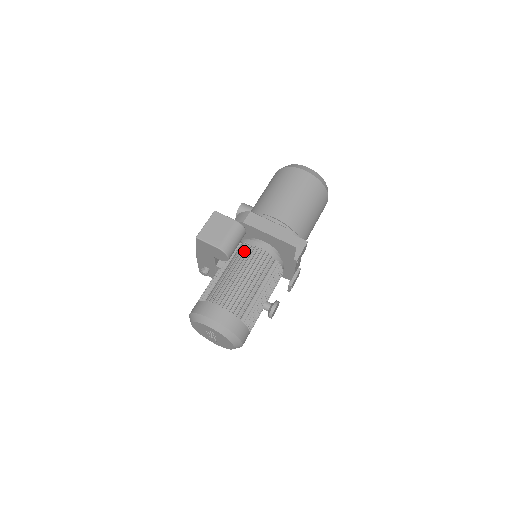
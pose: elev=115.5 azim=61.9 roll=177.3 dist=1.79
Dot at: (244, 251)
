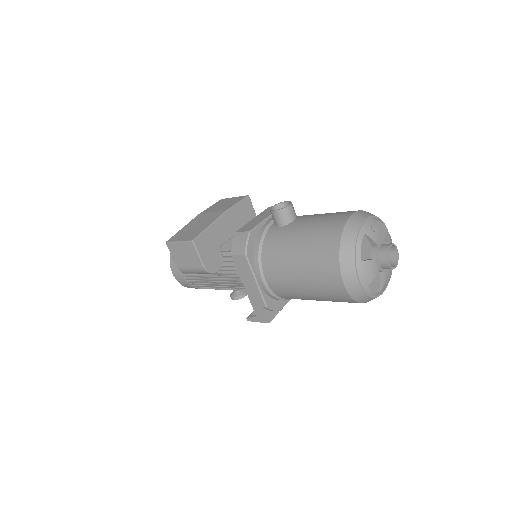
Dot at: (227, 262)
